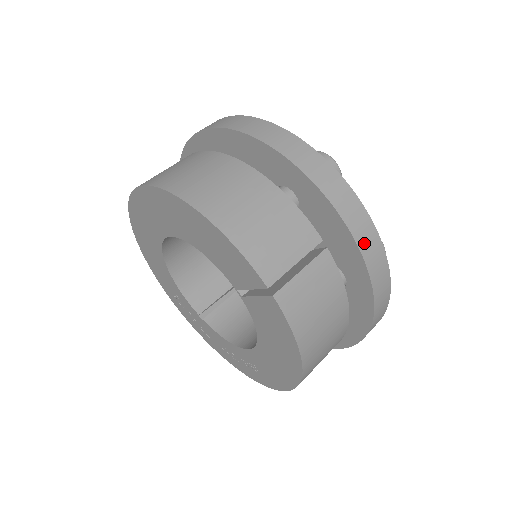
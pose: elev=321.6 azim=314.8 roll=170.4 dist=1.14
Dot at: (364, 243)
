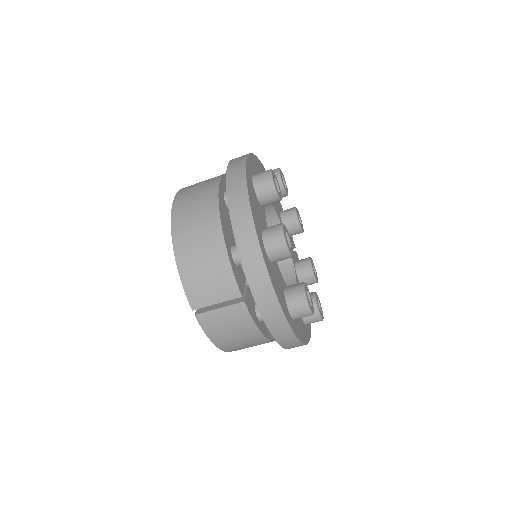
Dot at: (266, 312)
